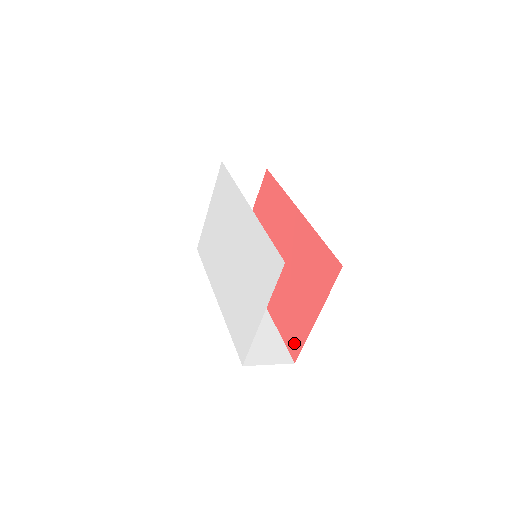
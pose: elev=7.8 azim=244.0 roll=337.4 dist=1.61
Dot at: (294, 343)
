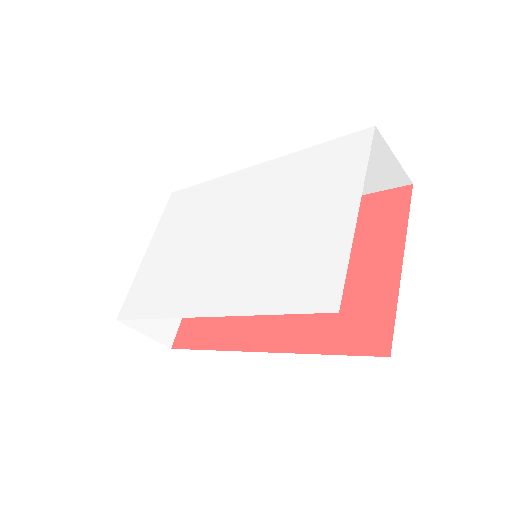
Dot at: (371, 332)
